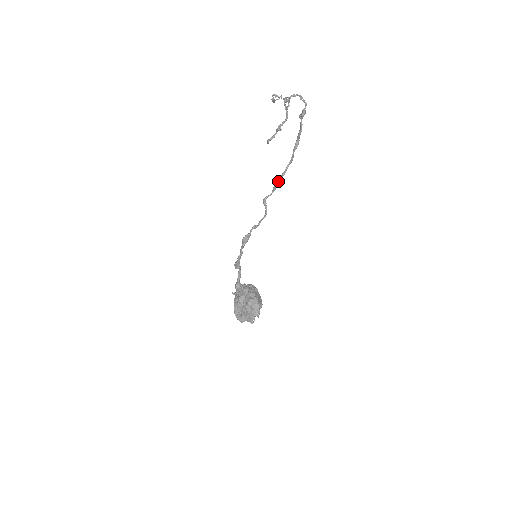
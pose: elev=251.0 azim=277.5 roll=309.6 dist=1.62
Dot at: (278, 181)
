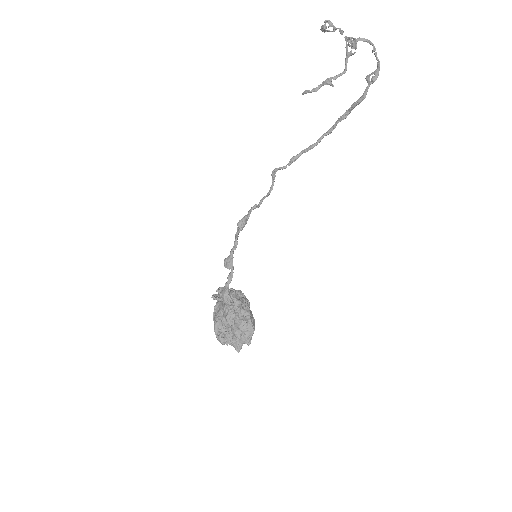
Dot at: (301, 152)
